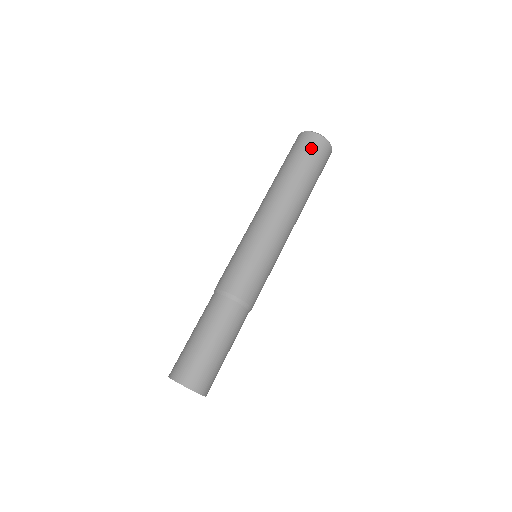
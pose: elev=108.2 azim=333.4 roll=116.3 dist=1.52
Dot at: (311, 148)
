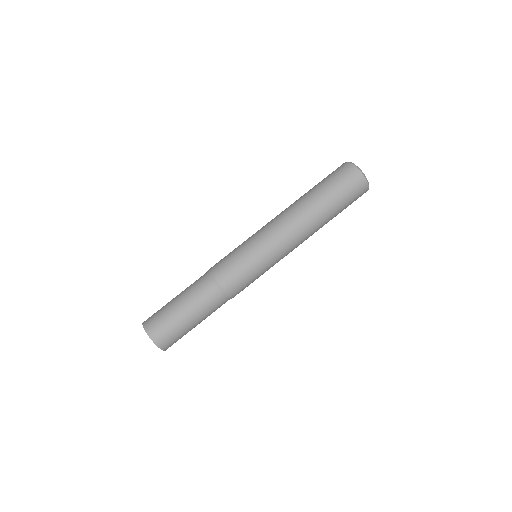
Dot at: (345, 180)
